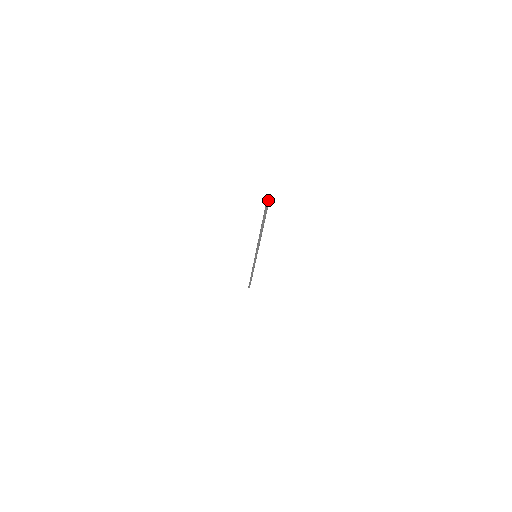
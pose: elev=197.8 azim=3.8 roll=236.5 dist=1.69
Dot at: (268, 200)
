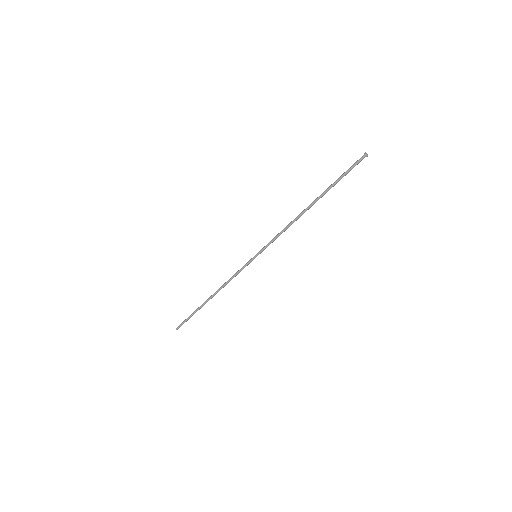
Dot at: (366, 153)
